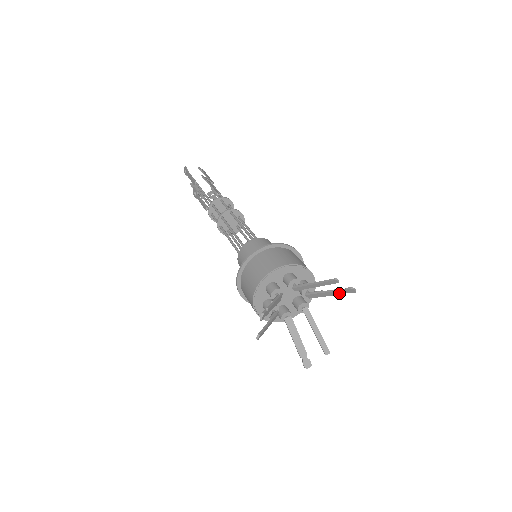
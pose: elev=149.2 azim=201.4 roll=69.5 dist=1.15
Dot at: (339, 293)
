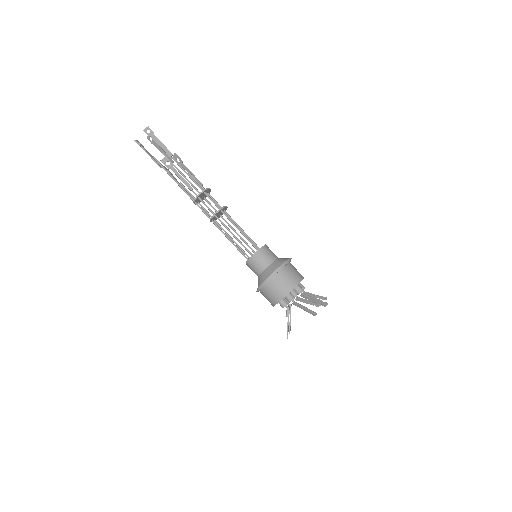
Dot at: (319, 302)
